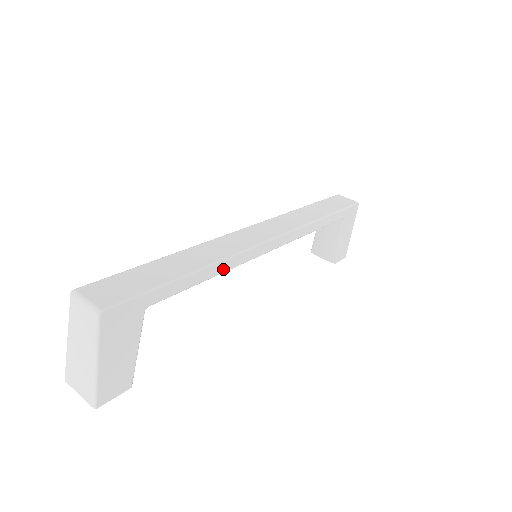
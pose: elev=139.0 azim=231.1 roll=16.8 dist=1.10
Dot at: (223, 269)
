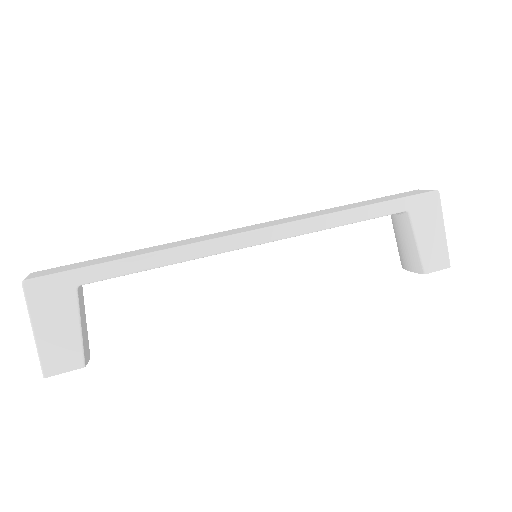
Dot at: (178, 258)
